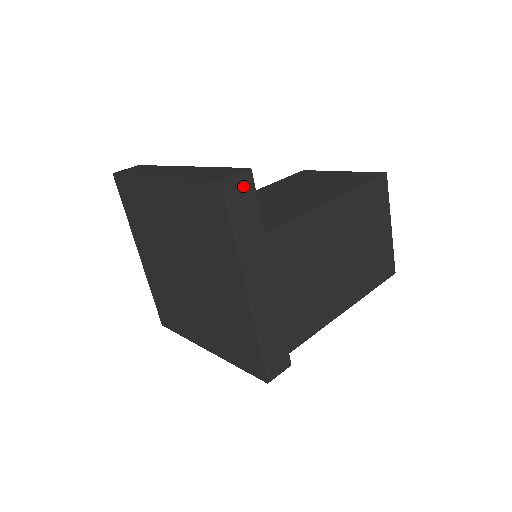
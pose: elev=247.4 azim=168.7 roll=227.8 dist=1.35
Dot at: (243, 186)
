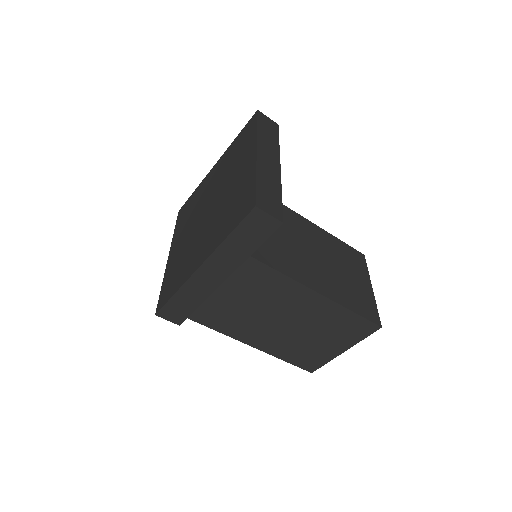
Dot at: (266, 224)
